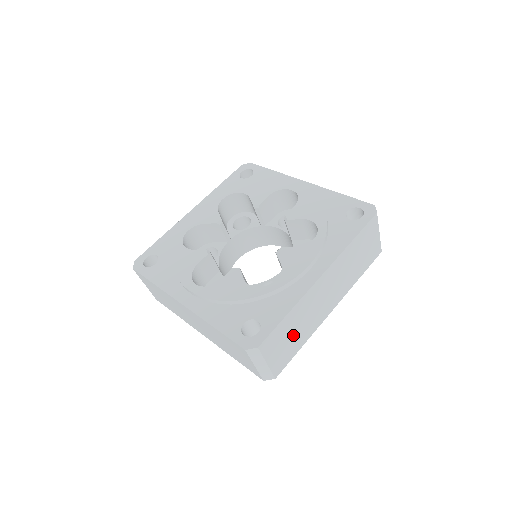
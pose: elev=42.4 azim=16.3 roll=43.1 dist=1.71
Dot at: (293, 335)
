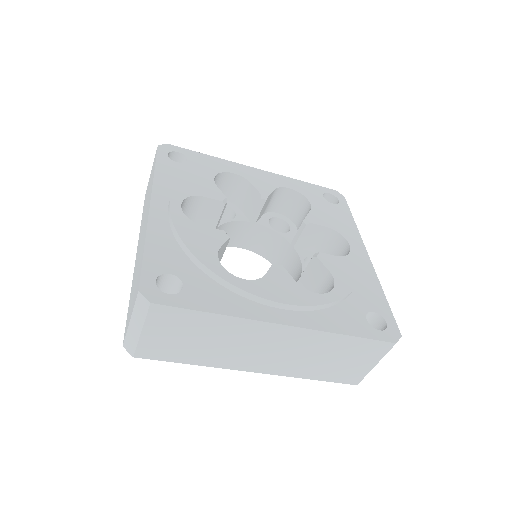
Dot at: (195, 341)
